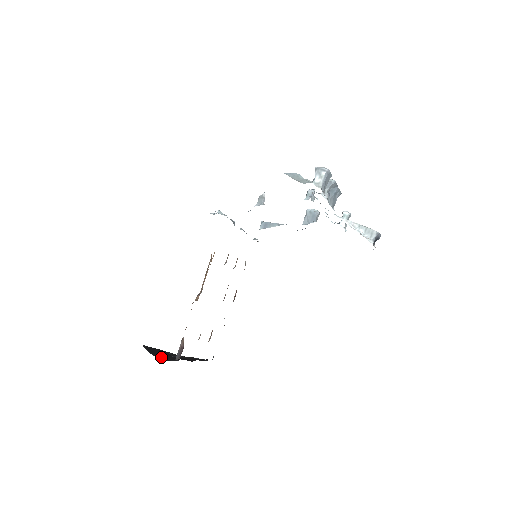
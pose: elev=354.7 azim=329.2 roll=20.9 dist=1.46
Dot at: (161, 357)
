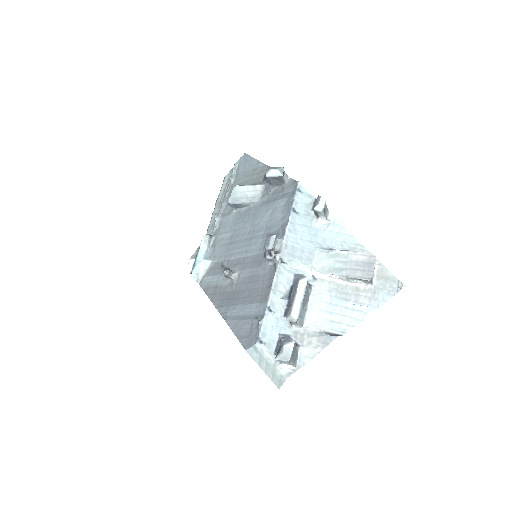
Dot at: occluded
